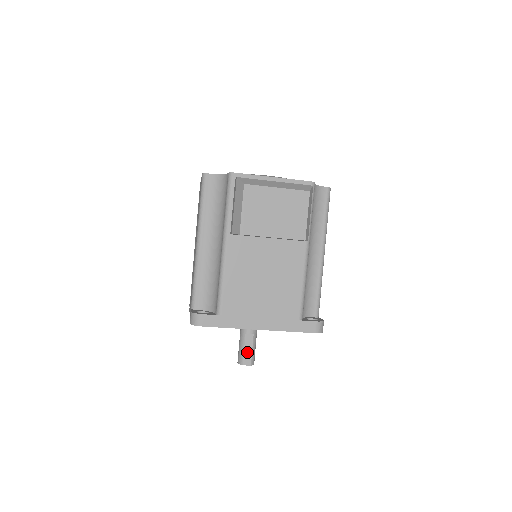
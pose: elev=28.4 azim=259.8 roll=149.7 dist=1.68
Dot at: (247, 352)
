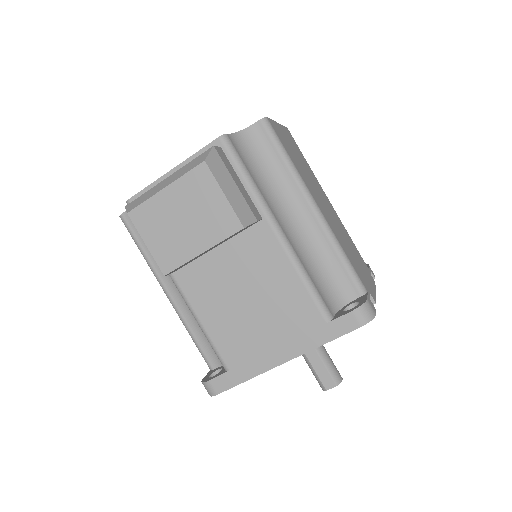
Dot at: (321, 373)
